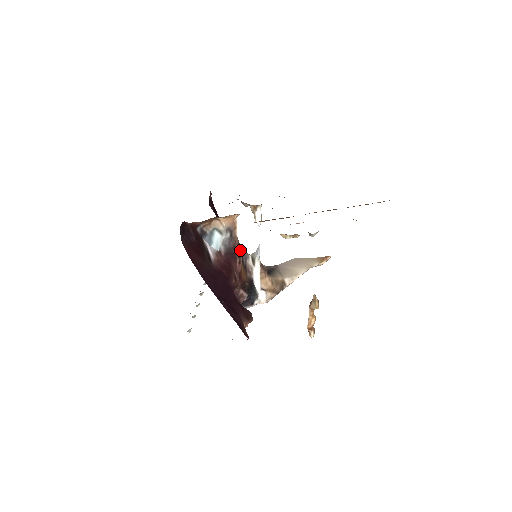
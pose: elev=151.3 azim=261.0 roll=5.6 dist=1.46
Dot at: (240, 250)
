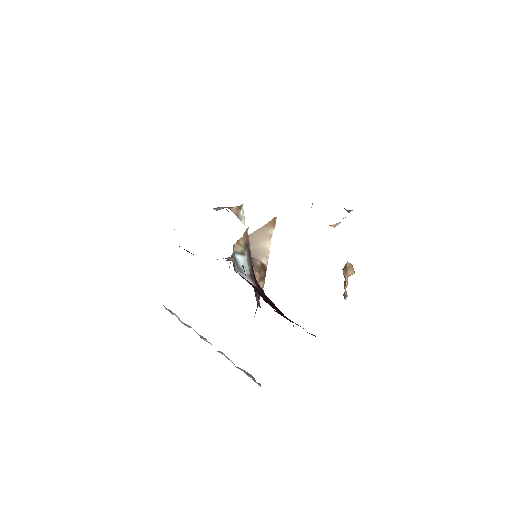
Dot at: occluded
